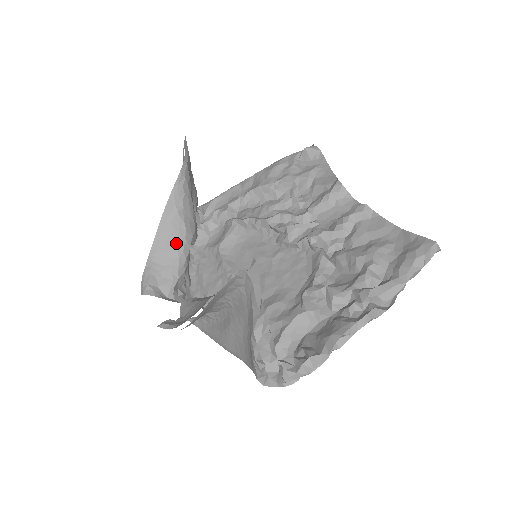
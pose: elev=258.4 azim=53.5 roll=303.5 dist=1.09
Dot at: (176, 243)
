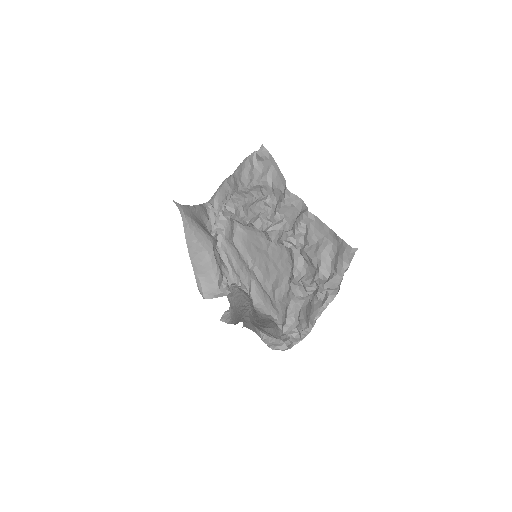
Dot at: (205, 261)
